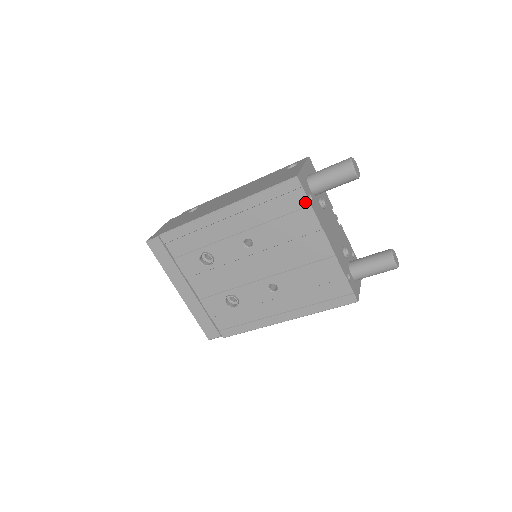
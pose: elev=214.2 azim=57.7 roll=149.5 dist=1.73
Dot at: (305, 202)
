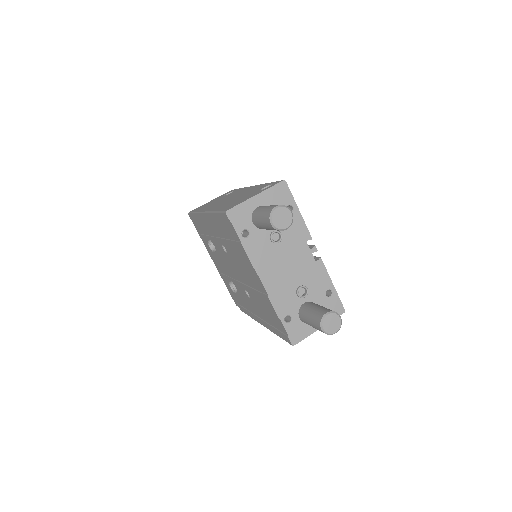
Dot at: (237, 237)
